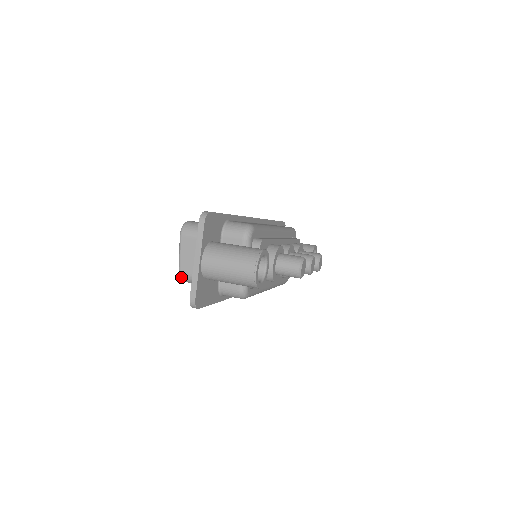
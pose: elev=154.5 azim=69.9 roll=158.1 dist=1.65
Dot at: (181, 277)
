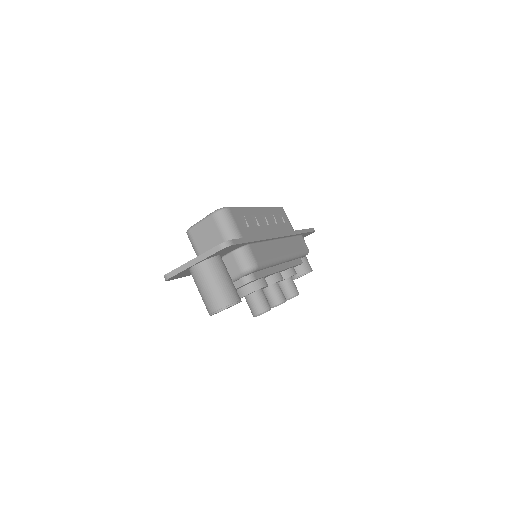
Dot at: (187, 232)
